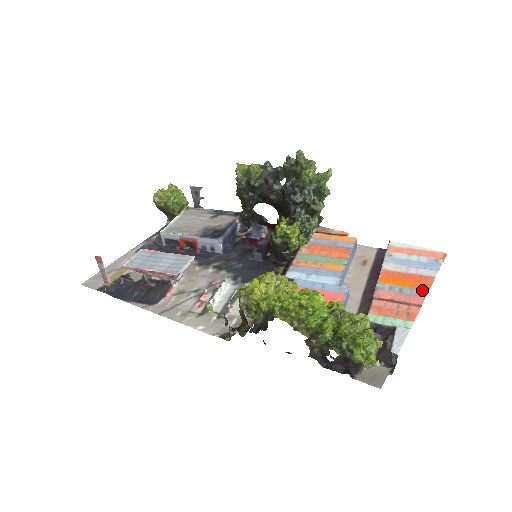
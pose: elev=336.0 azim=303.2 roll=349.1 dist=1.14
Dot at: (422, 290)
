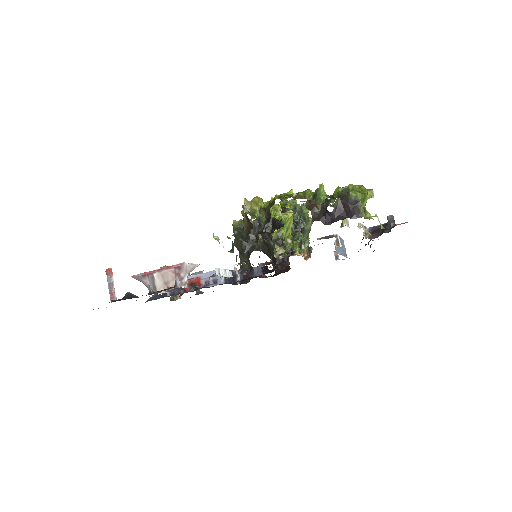
Dot at: occluded
